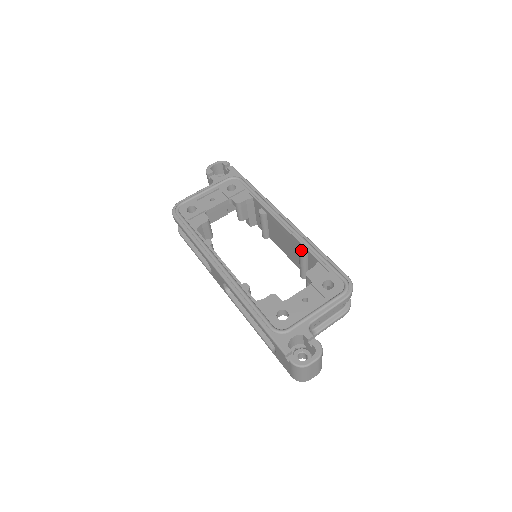
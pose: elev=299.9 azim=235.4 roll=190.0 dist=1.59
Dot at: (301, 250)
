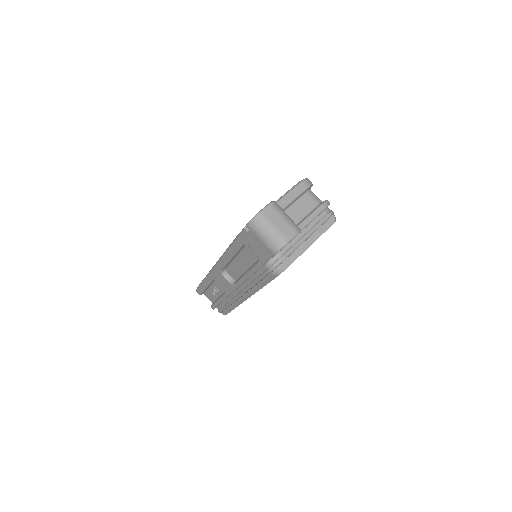
Dot at: occluded
